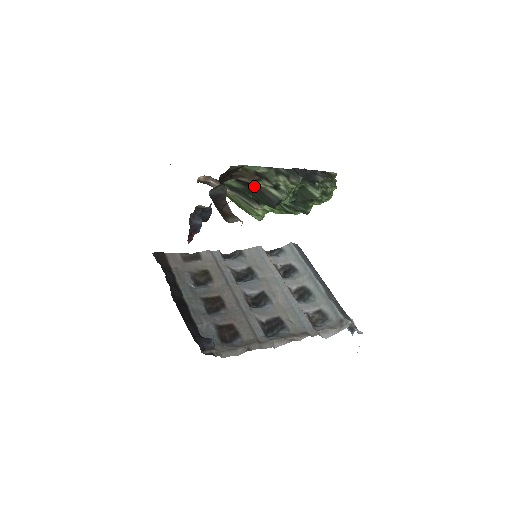
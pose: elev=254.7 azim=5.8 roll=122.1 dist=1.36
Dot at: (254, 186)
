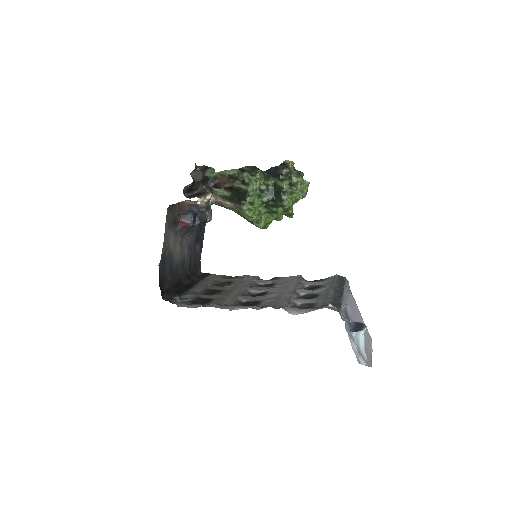
Dot at: (234, 189)
